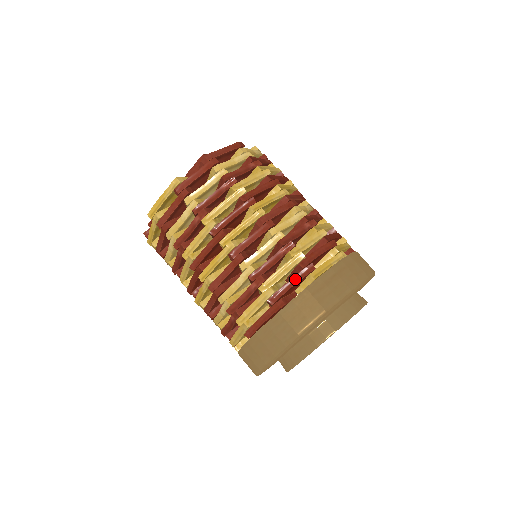
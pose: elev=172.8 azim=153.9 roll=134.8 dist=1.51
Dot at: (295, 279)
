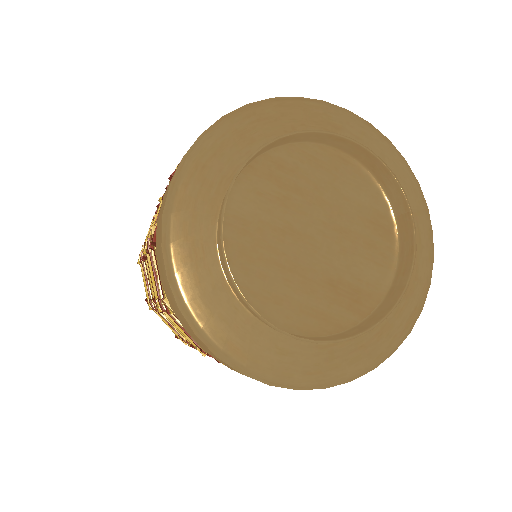
Dot at: occluded
